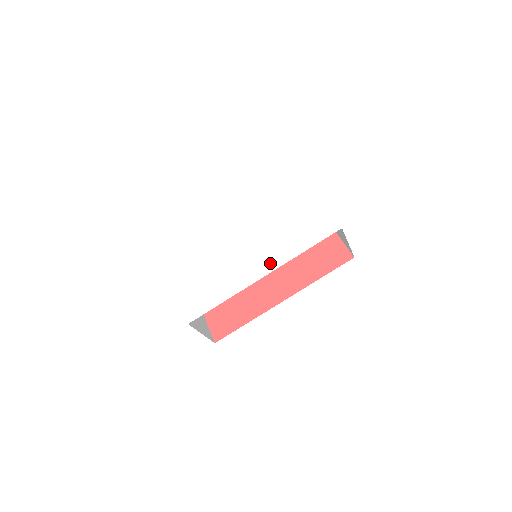
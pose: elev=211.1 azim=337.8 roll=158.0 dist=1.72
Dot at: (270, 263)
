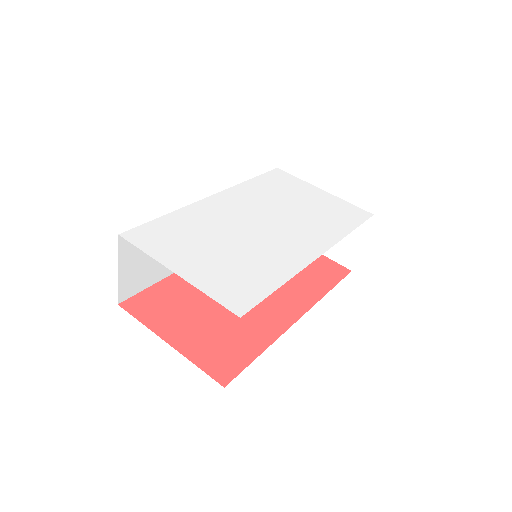
Dot at: (318, 242)
